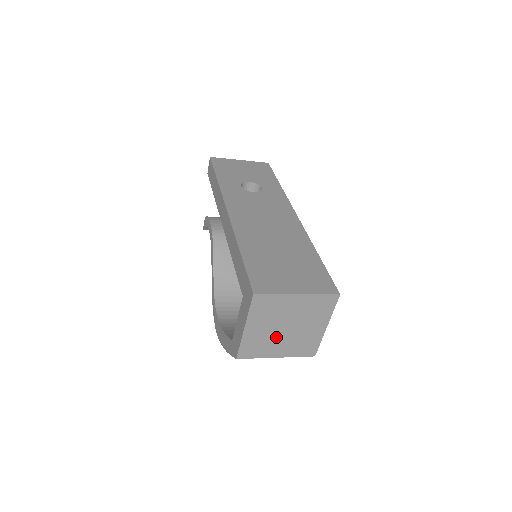
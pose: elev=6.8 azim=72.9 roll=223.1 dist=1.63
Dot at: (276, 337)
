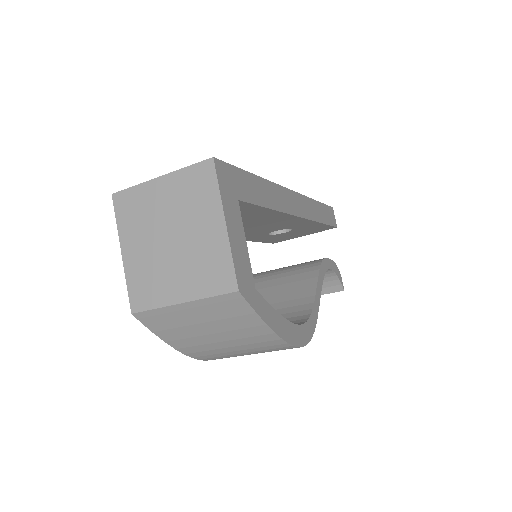
Dot at: (165, 261)
